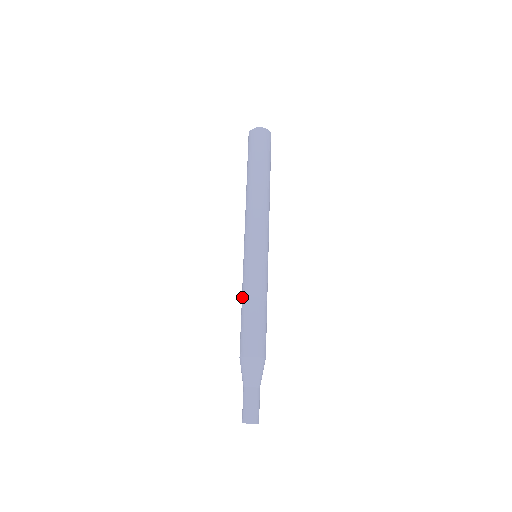
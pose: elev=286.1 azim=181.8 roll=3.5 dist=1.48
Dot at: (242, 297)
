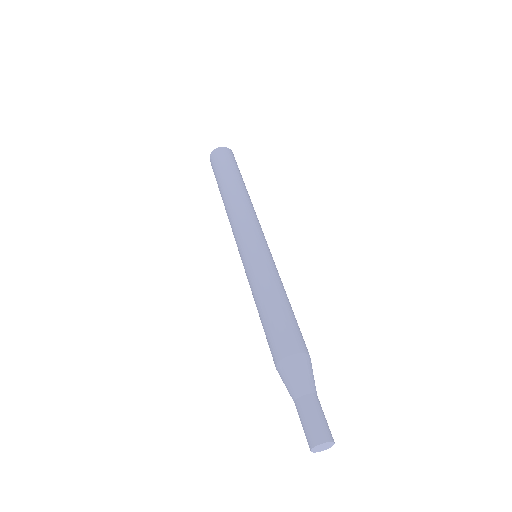
Dot at: (254, 299)
